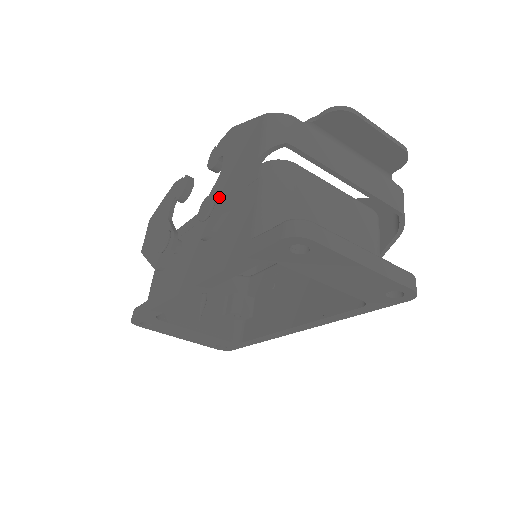
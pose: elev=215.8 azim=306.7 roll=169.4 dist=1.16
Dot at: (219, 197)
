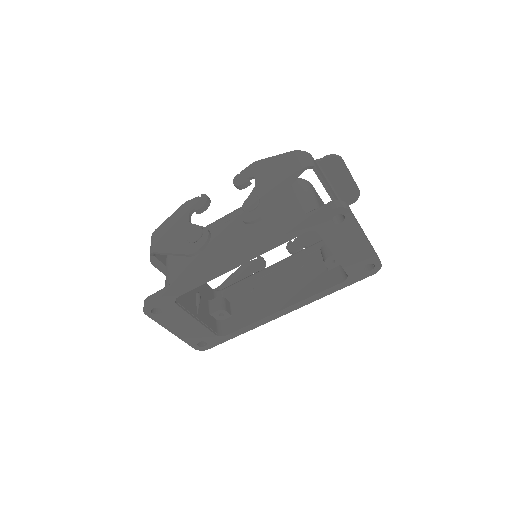
Dot at: (263, 196)
